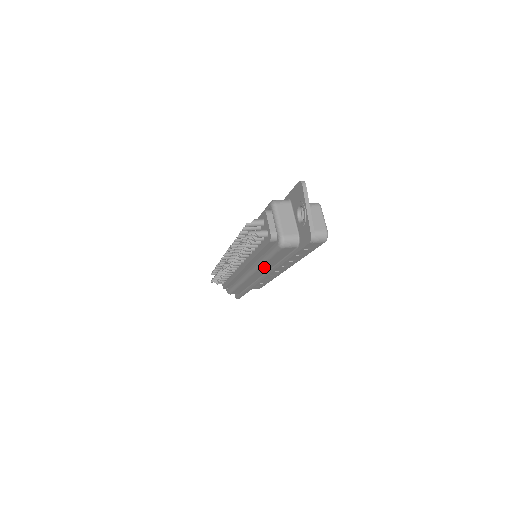
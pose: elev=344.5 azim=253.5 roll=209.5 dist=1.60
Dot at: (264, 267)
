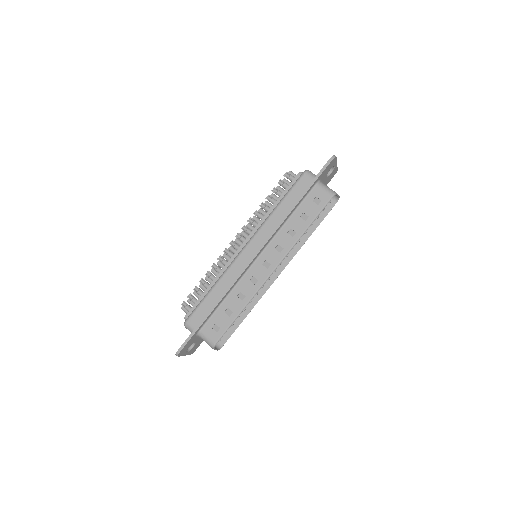
Dot at: occluded
